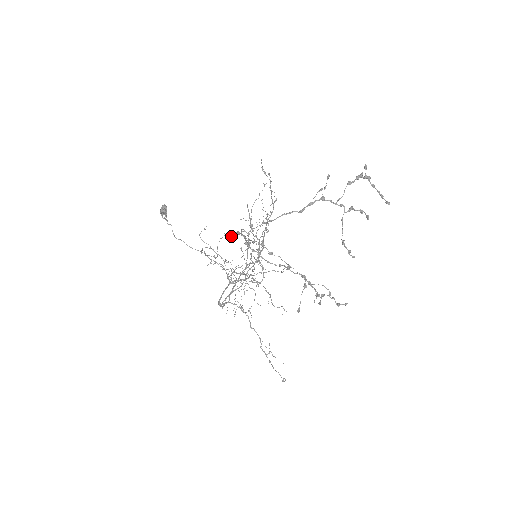
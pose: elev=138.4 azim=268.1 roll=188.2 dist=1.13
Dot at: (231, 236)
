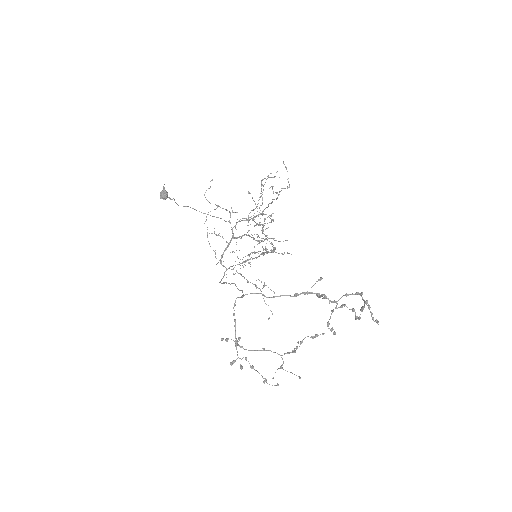
Dot at: (221, 340)
